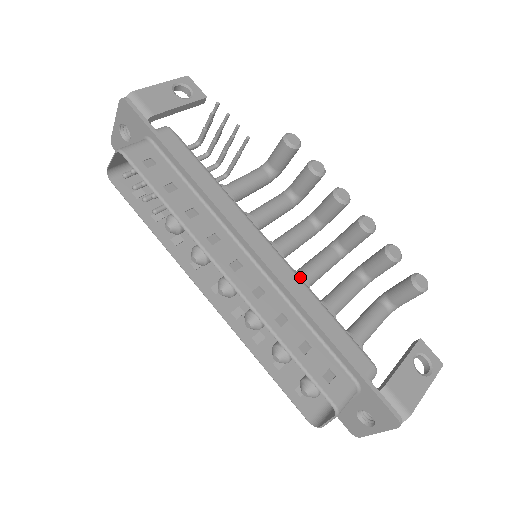
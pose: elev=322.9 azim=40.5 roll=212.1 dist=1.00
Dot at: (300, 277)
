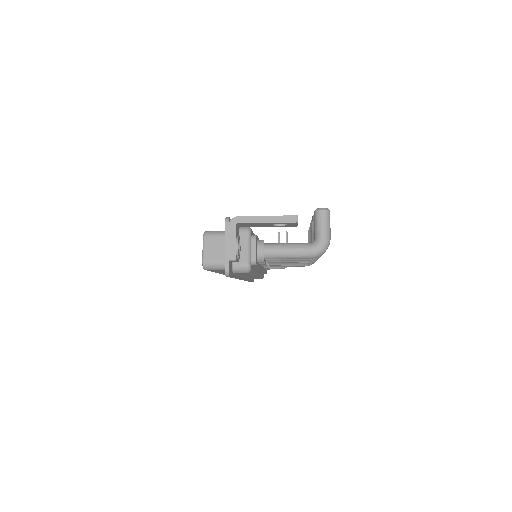
Dot at: occluded
